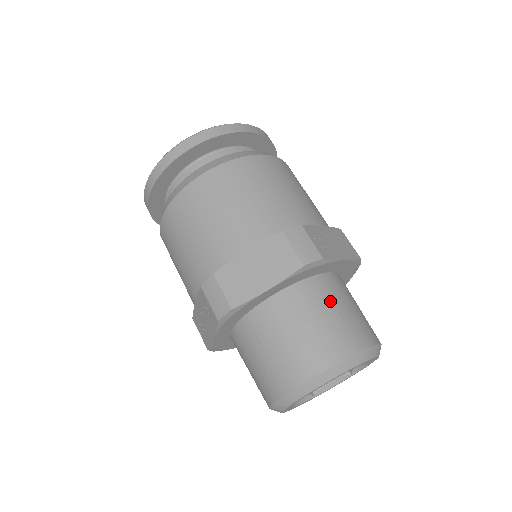
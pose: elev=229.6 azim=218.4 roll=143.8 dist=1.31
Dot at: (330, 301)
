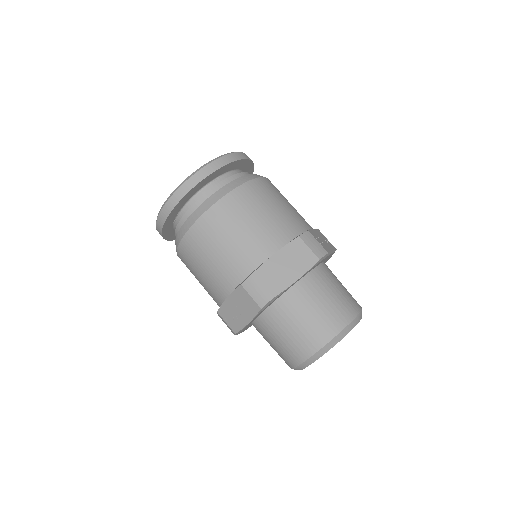
Dot at: (332, 283)
